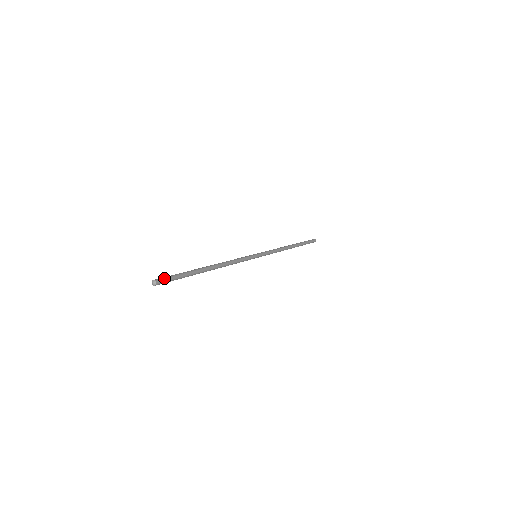
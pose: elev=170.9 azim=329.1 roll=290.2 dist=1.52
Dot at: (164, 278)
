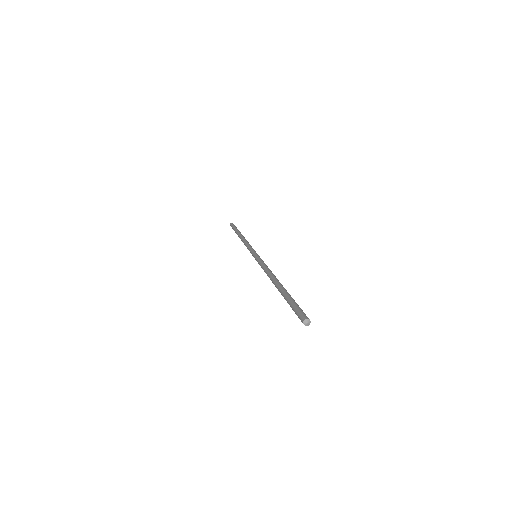
Dot at: occluded
